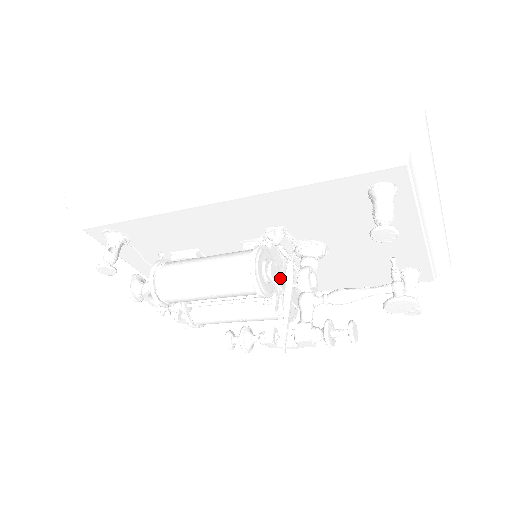
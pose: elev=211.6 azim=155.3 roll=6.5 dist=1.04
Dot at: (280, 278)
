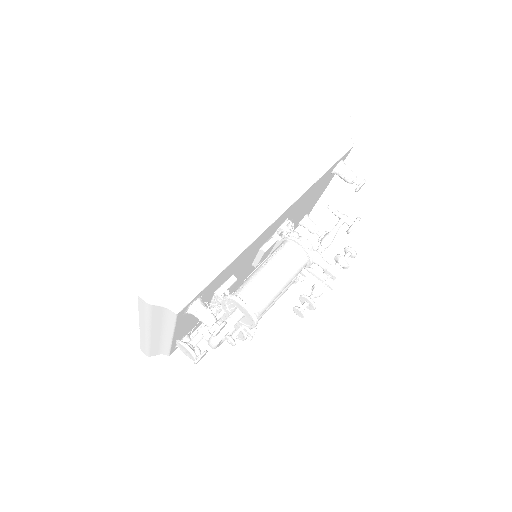
Dot at: occluded
